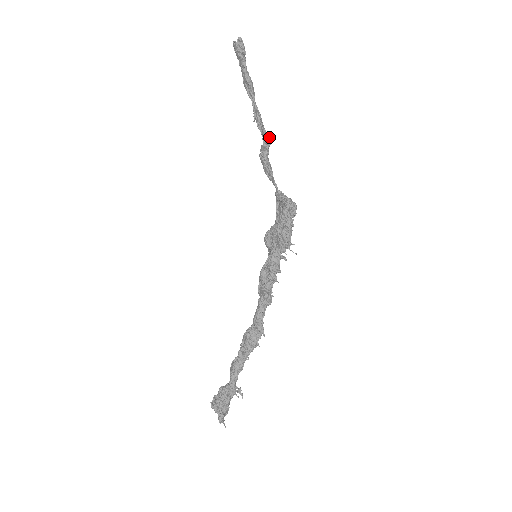
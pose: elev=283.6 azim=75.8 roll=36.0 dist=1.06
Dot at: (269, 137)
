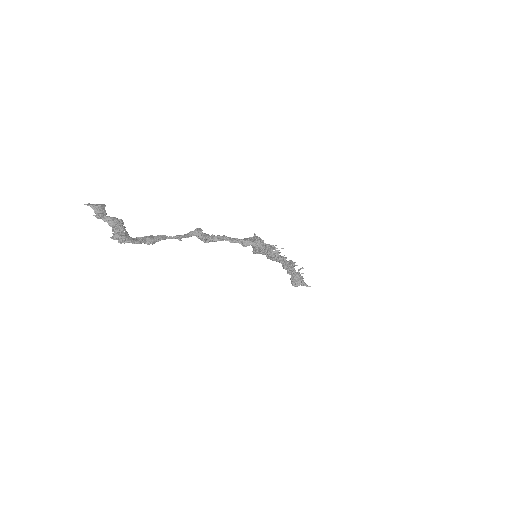
Dot at: (198, 232)
